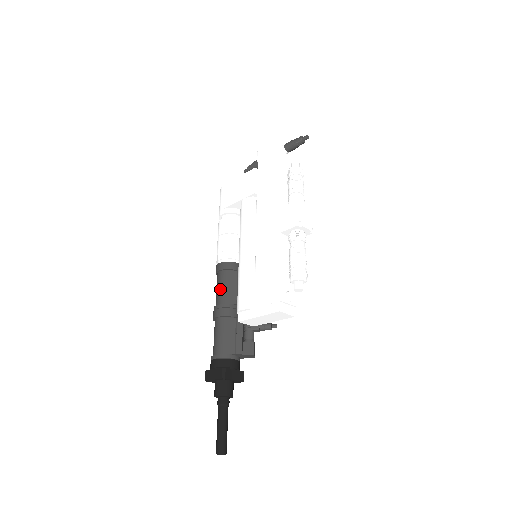
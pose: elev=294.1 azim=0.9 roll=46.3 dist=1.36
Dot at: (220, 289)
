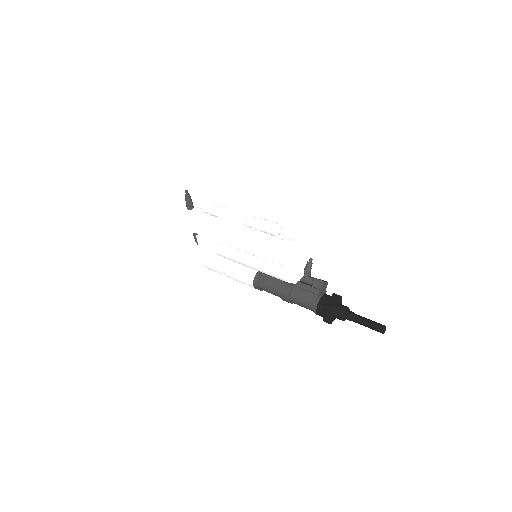
Dot at: (271, 291)
